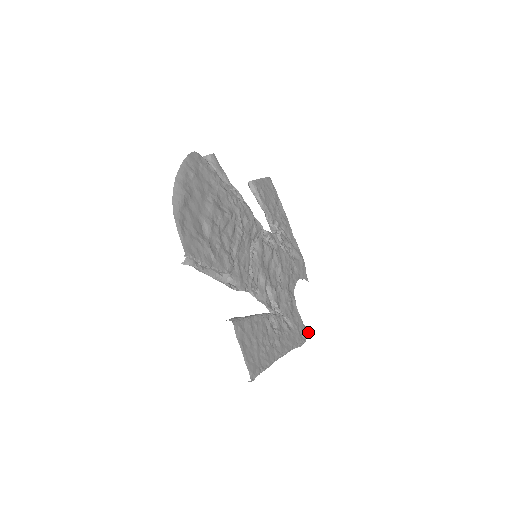
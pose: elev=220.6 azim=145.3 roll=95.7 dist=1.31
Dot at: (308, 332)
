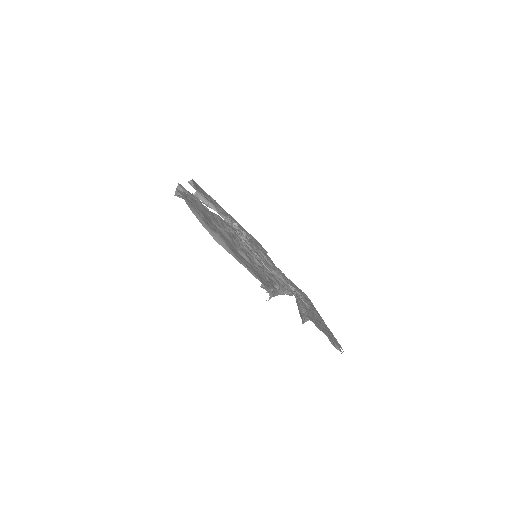
Dot at: occluded
